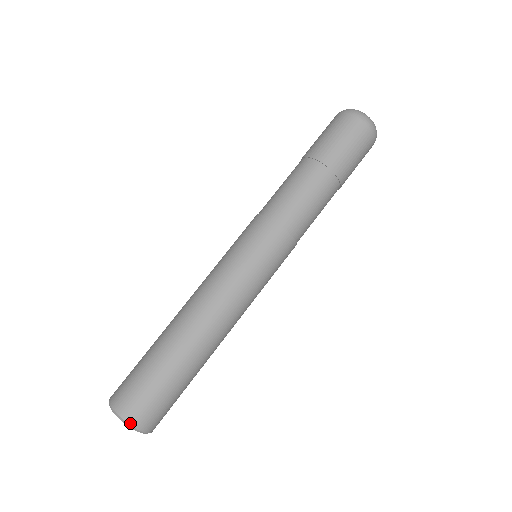
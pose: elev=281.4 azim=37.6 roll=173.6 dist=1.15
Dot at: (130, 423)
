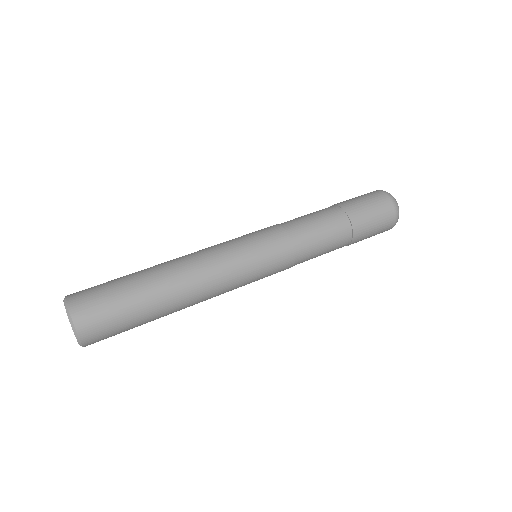
Dot at: (79, 335)
